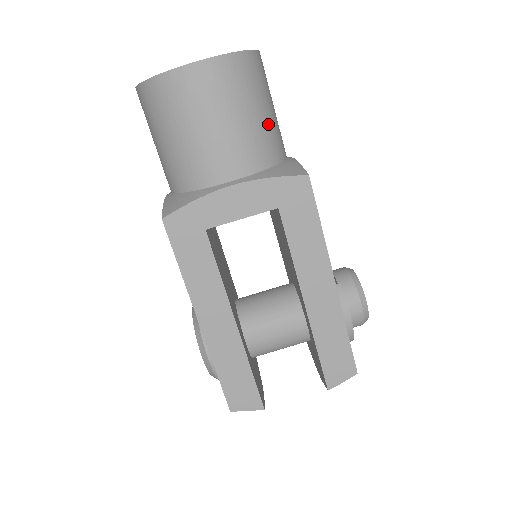
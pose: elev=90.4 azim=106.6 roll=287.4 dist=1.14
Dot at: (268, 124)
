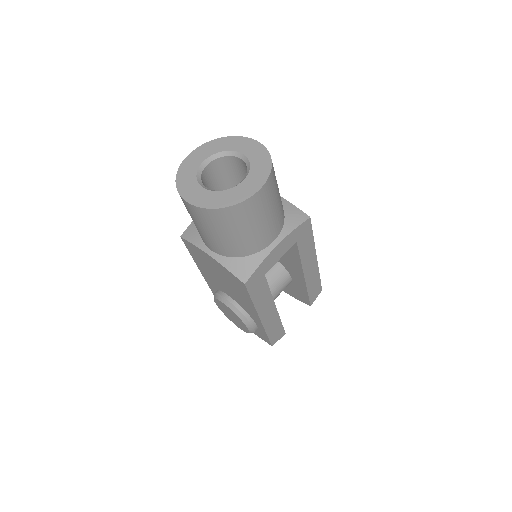
Dot at: (279, 193)
